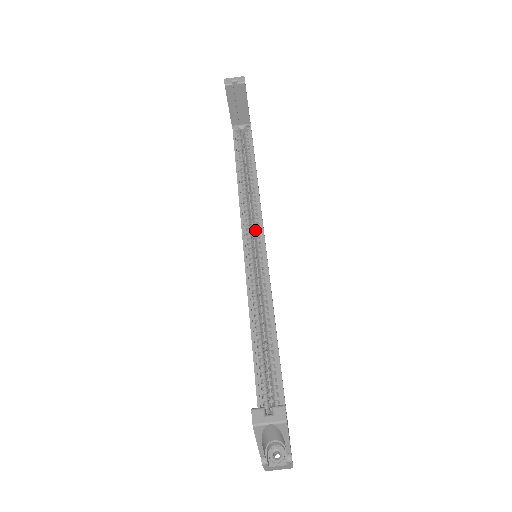
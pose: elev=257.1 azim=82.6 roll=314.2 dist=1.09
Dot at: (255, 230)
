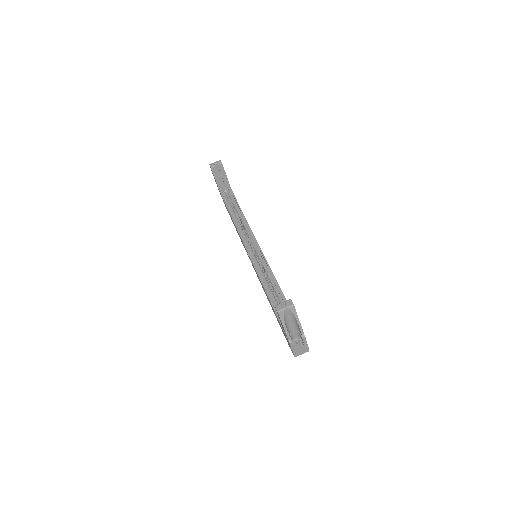
Dot at: (251, 242)
